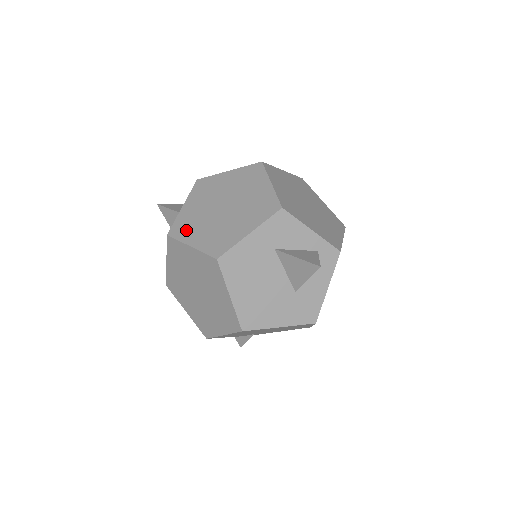
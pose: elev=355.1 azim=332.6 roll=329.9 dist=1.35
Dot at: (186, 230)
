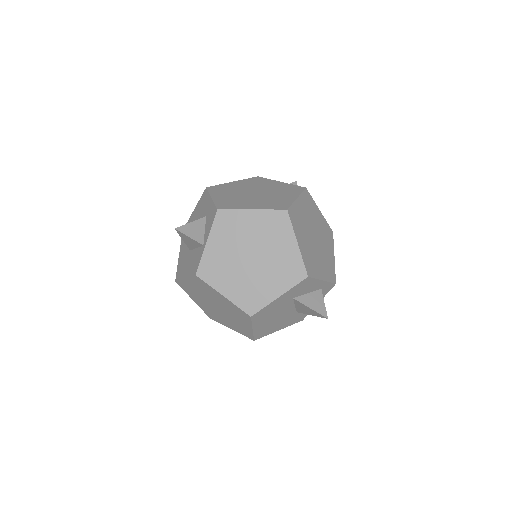
Dot at: (216, 275)
